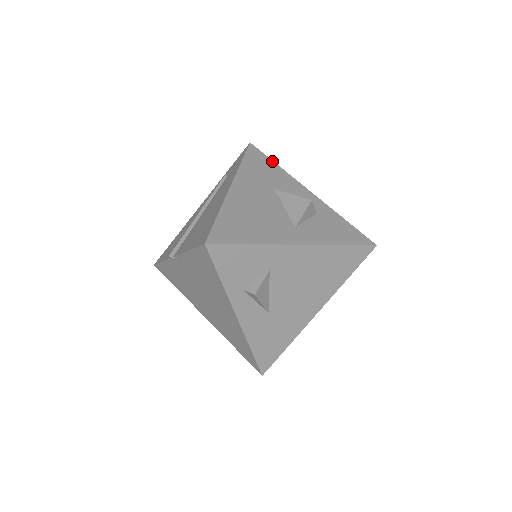
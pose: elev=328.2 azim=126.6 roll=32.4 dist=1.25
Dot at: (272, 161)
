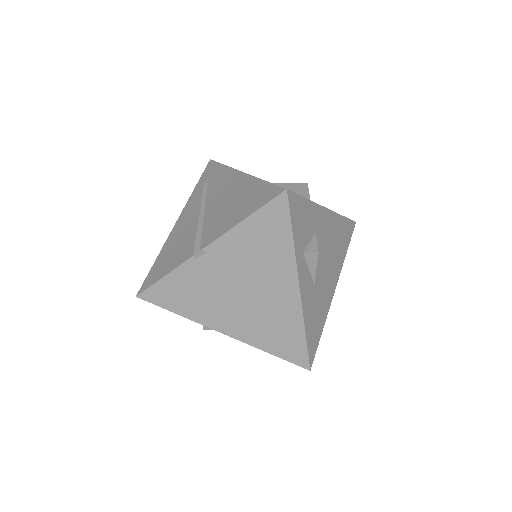
Dot at: occluded
